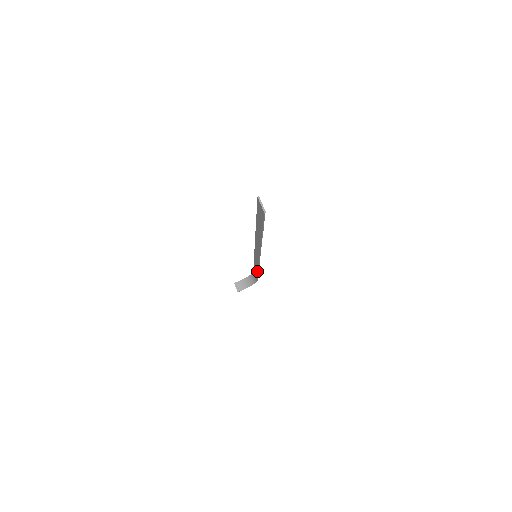
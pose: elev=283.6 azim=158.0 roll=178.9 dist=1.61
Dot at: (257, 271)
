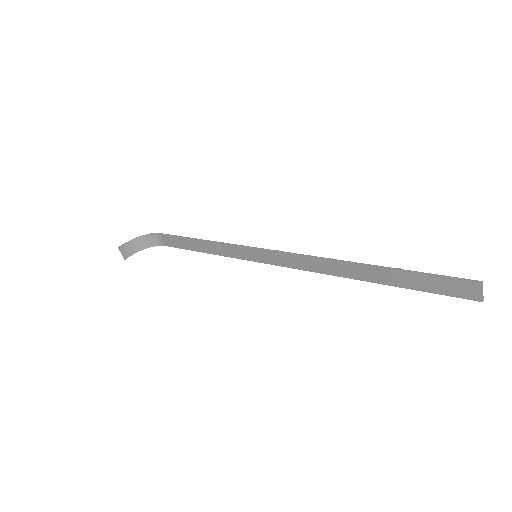
Dot at: (205, 251)
